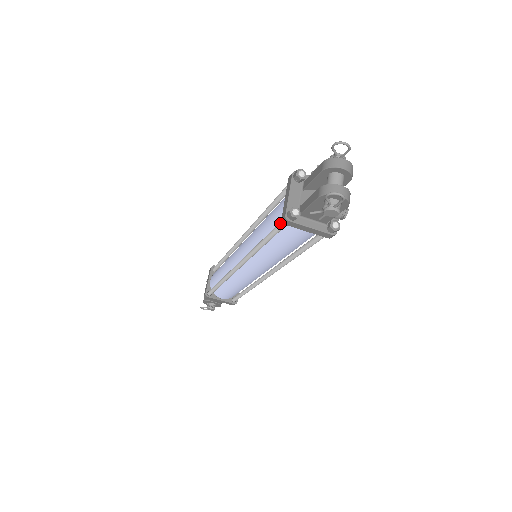
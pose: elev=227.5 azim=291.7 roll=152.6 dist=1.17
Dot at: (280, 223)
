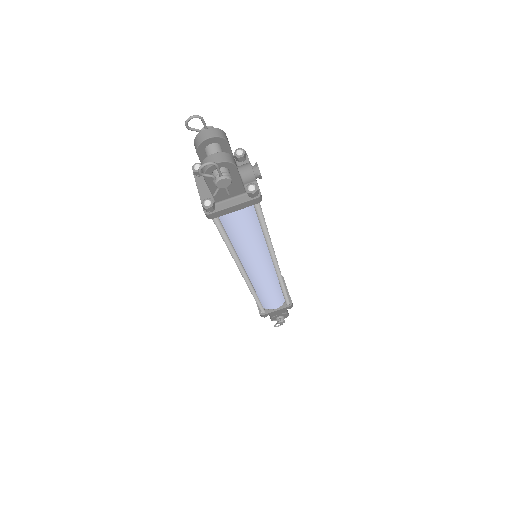
Dot at: occluded
